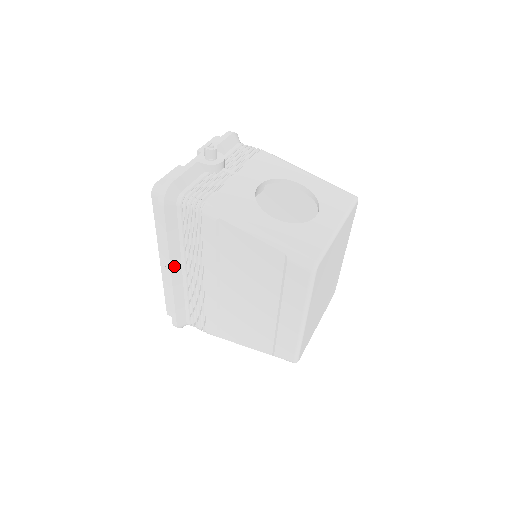
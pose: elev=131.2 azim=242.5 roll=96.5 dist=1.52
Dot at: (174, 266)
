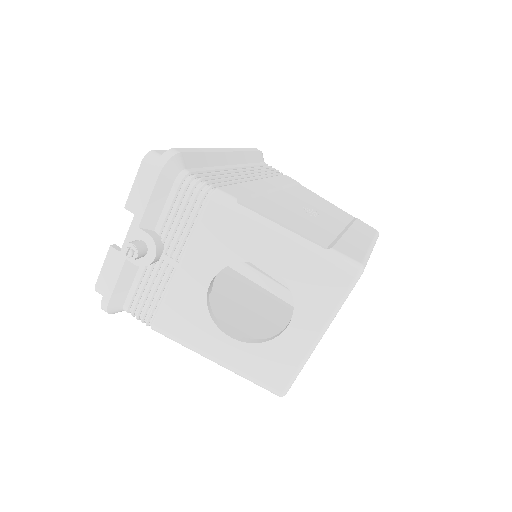
Dot at: occluded
